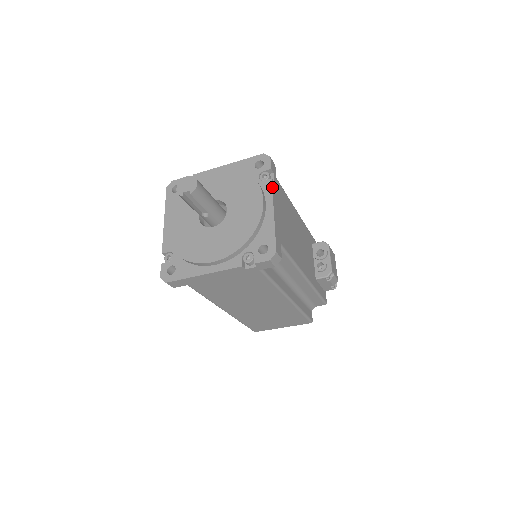
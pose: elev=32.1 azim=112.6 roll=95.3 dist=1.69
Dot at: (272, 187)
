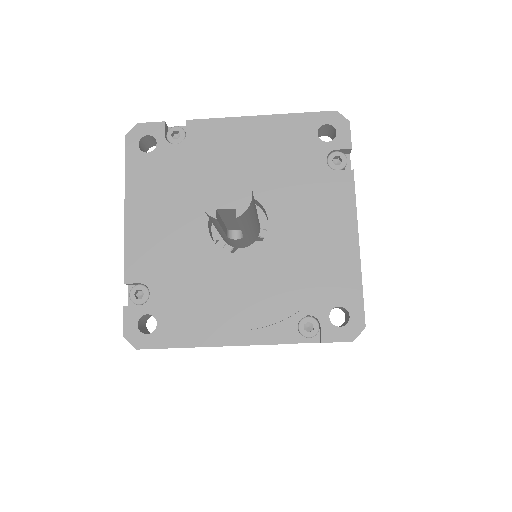
Dot at: (354, 188)
